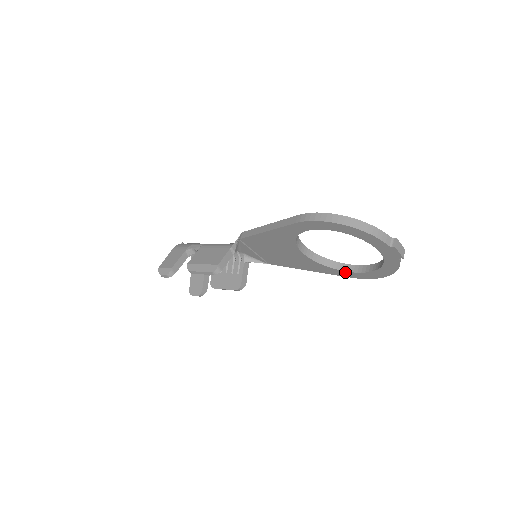
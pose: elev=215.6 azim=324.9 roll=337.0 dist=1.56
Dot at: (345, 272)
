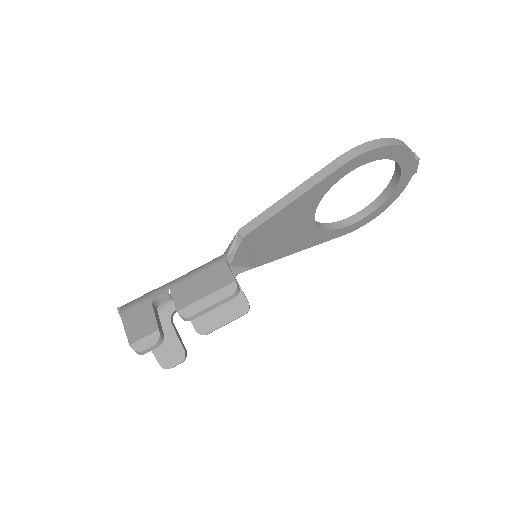
Dot at: (344, 229)
